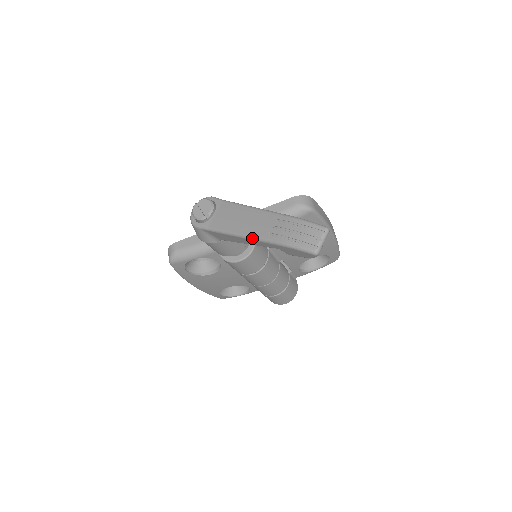
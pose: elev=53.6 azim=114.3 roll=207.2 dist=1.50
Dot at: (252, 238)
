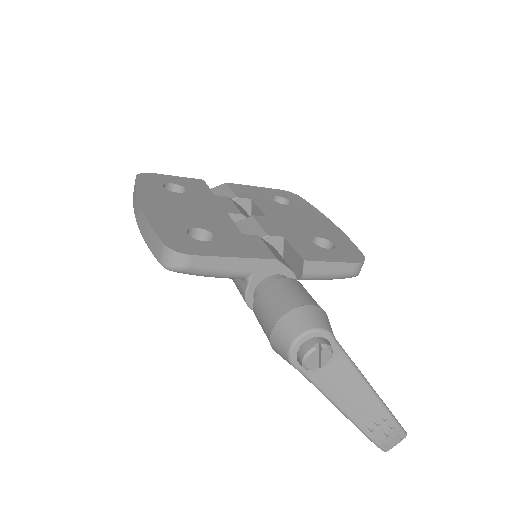
Dot at: (349, 419)
